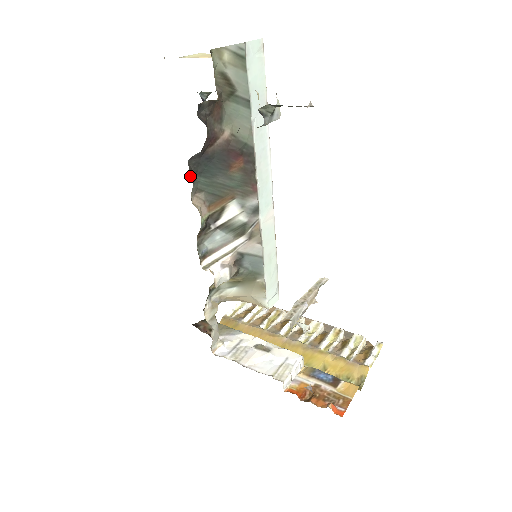
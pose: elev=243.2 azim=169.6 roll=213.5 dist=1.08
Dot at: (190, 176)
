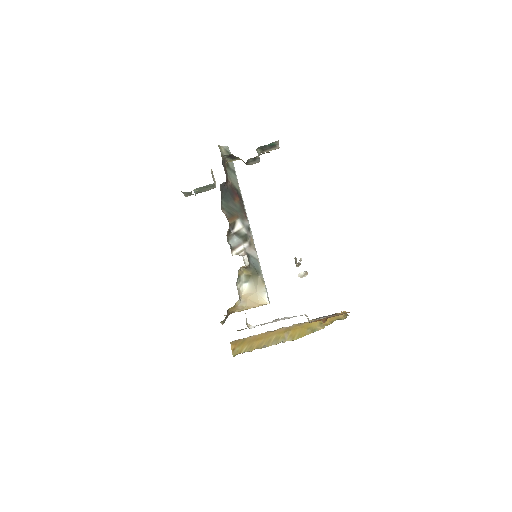
Dot at: occluded
